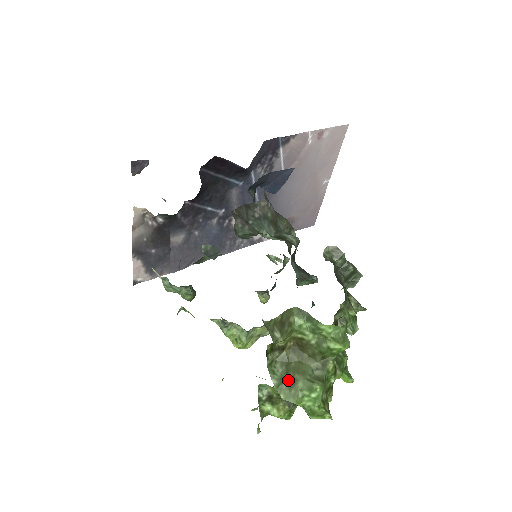
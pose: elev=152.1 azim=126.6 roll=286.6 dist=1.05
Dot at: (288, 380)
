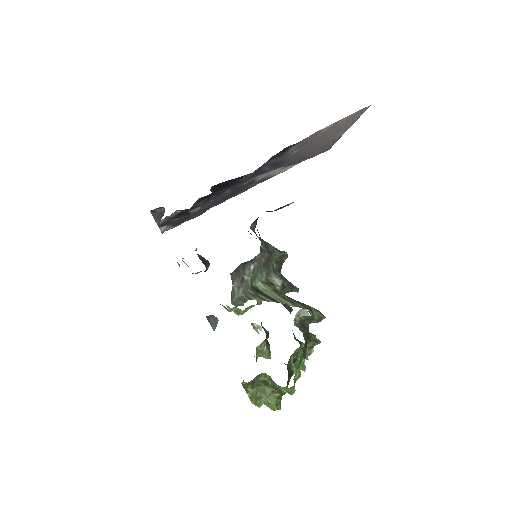
Dot at: (256, 397)
